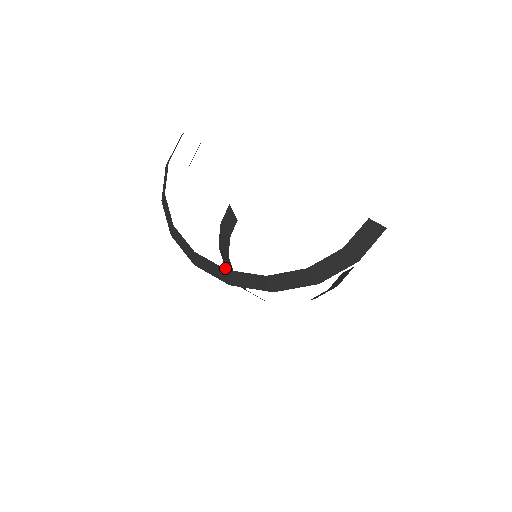
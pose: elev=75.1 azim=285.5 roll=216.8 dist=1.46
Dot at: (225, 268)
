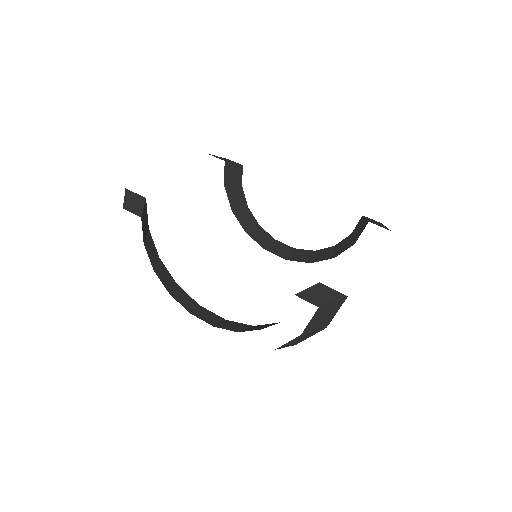
Dot at: occluded
